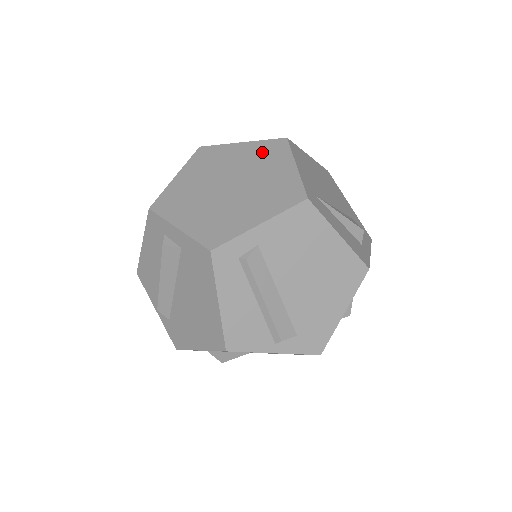
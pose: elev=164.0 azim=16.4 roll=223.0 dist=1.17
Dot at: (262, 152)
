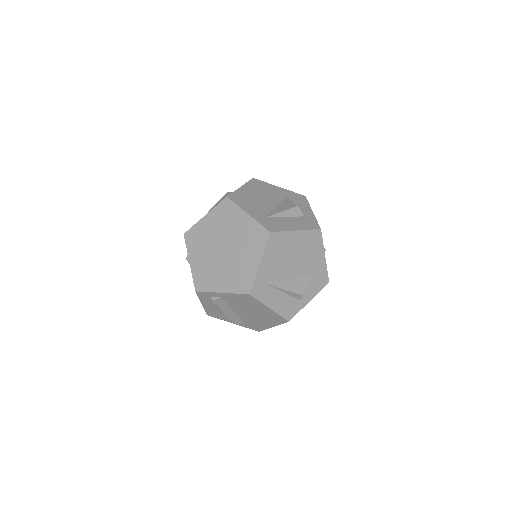
Dot at: (252, 234)
